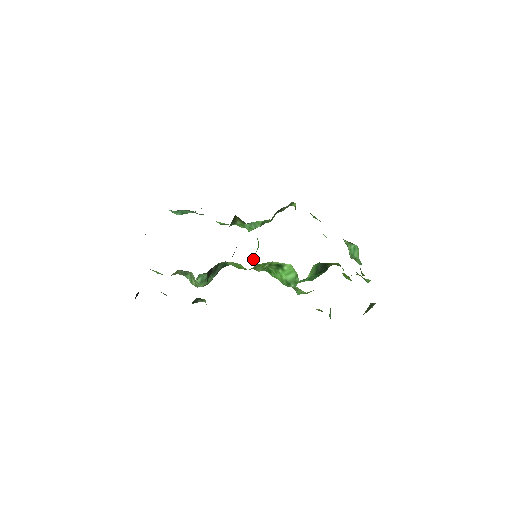
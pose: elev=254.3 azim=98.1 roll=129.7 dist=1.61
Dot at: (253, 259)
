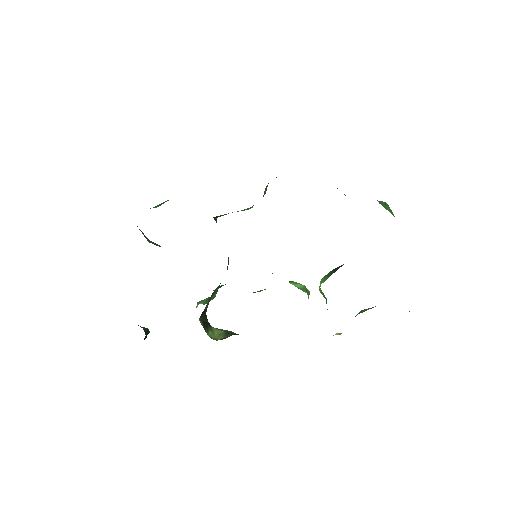
Dot at: occluded
